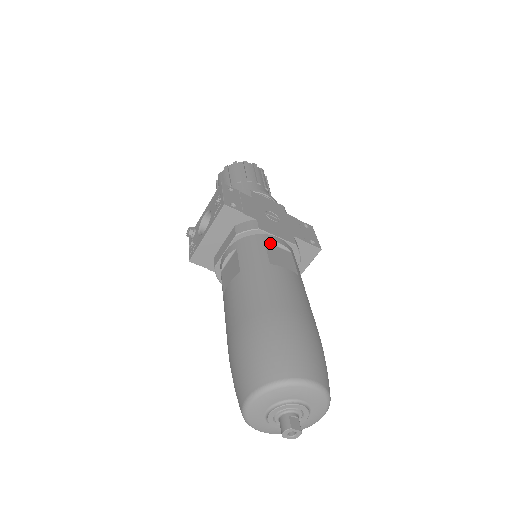
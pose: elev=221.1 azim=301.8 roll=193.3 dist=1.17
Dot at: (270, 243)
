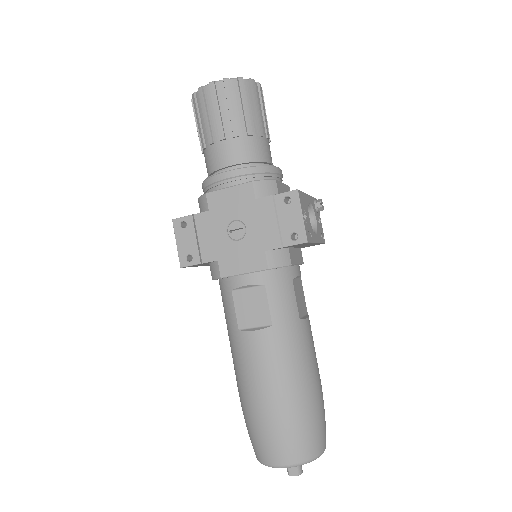
Dot at: (238, 289)
